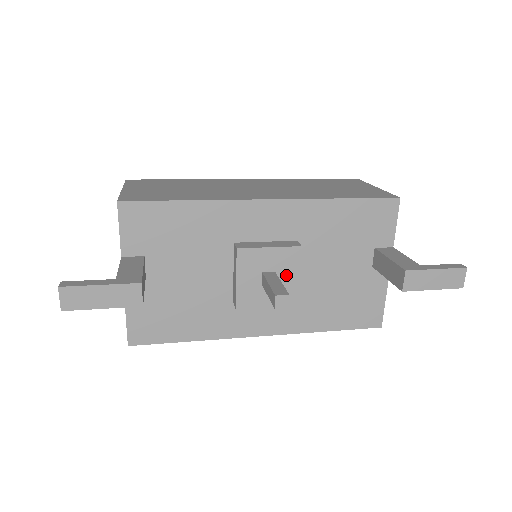
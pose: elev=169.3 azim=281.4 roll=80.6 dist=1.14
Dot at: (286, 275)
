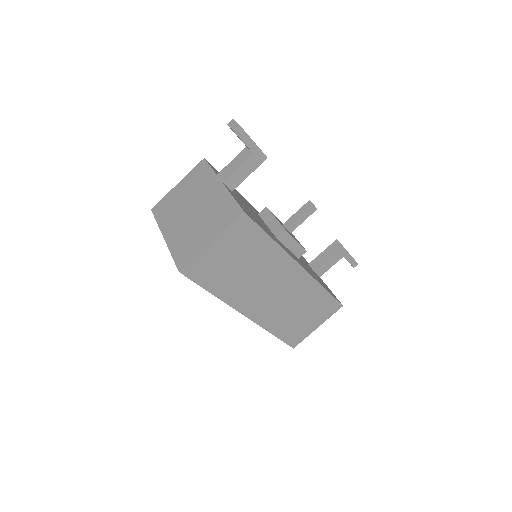
Dot at: (292, 234)
